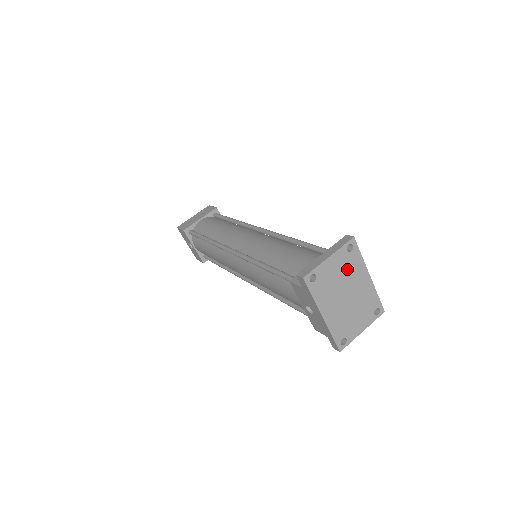
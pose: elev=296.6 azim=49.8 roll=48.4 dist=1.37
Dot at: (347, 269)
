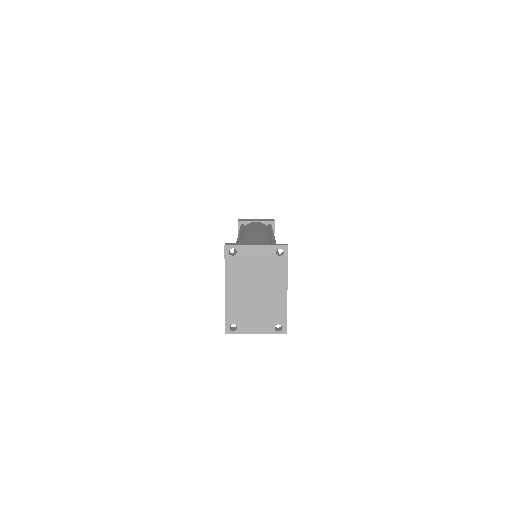
Dot at: (268, 268)
